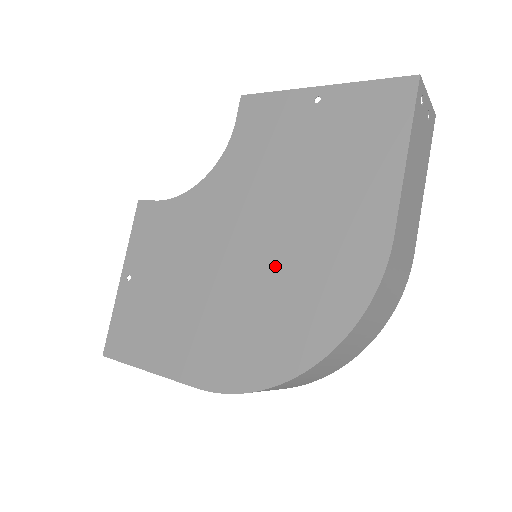
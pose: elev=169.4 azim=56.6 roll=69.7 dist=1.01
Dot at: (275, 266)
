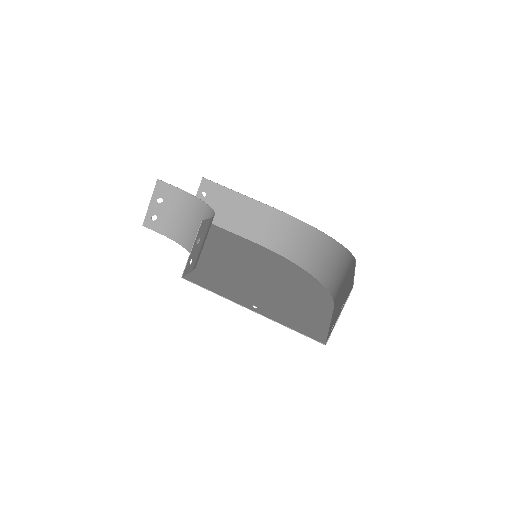
Dot at: (273, 273)
